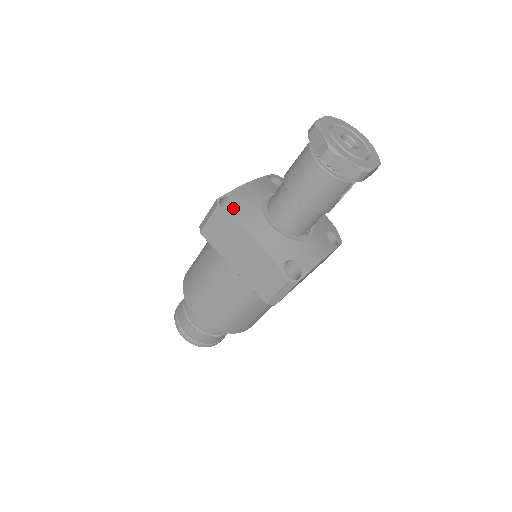
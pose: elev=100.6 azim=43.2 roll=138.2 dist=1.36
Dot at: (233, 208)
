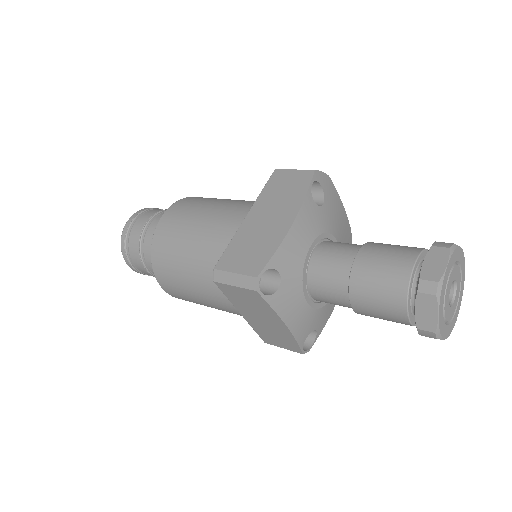
Dot at: (268, 272)
